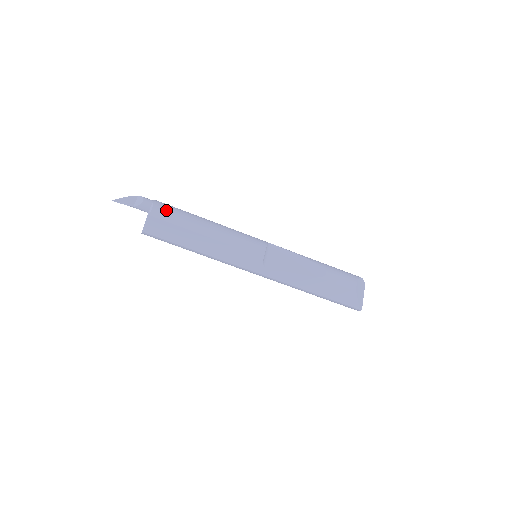
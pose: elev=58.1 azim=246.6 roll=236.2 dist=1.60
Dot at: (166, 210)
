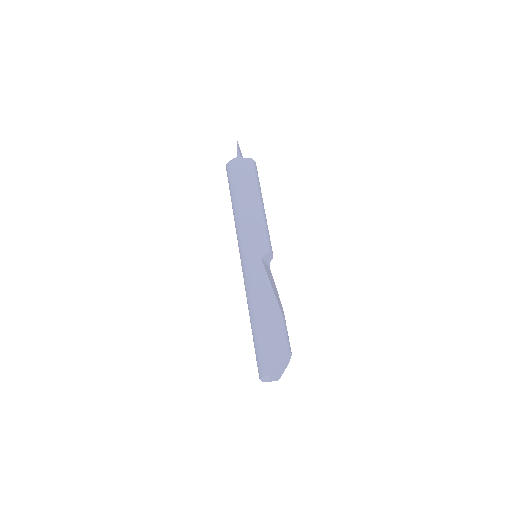
Dot at: occluded
